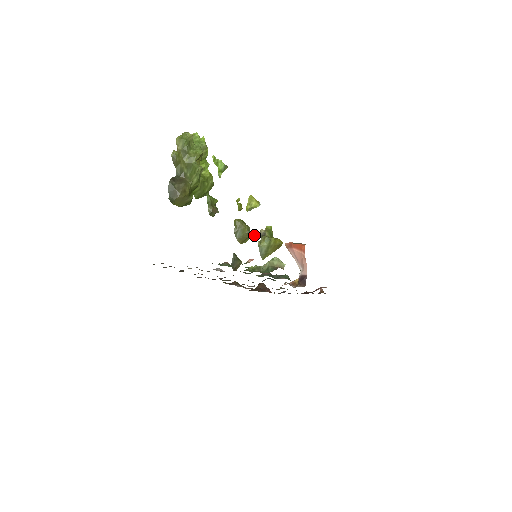
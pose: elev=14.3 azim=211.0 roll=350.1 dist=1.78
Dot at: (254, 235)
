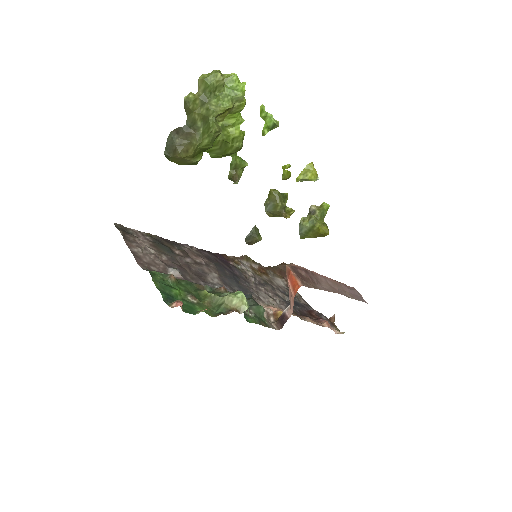
Dot at: occluded
